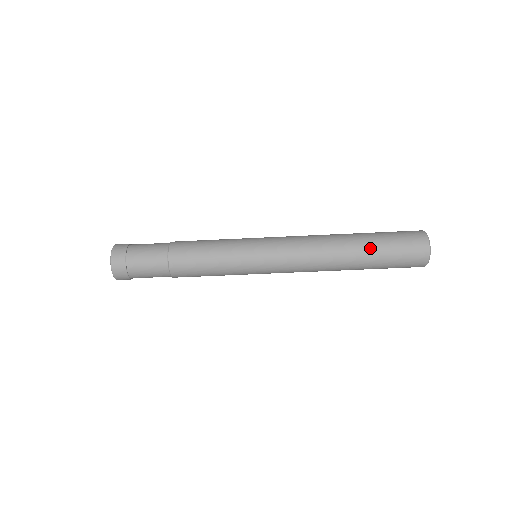
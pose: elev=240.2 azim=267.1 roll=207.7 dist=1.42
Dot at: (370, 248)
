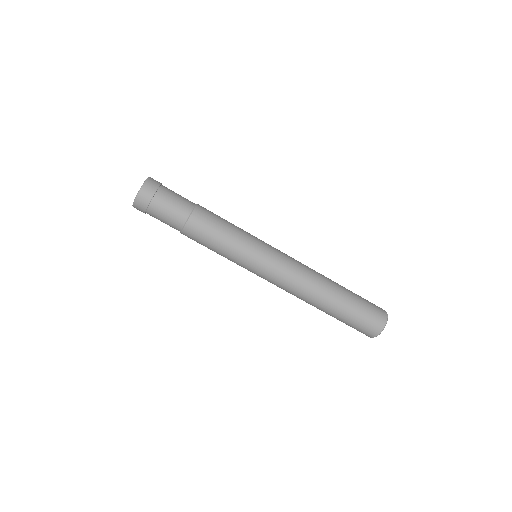
Dot at: (347, 290)
